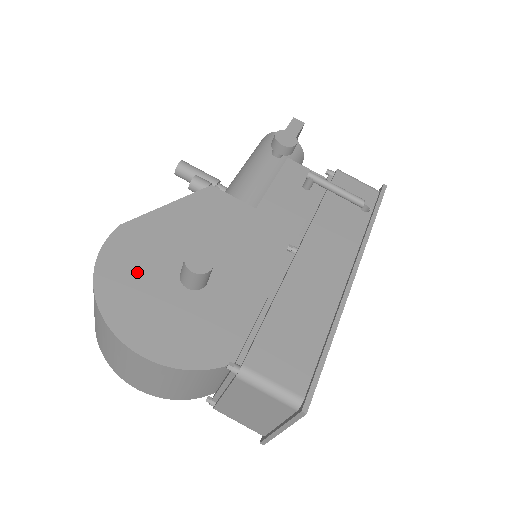
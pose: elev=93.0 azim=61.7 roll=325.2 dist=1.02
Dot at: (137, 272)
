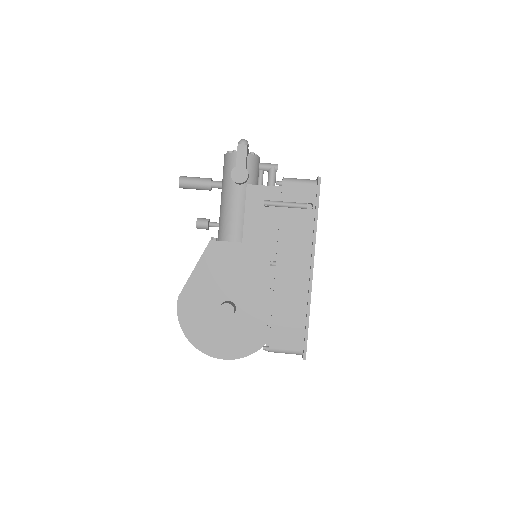
Dot at: (200, 320)
